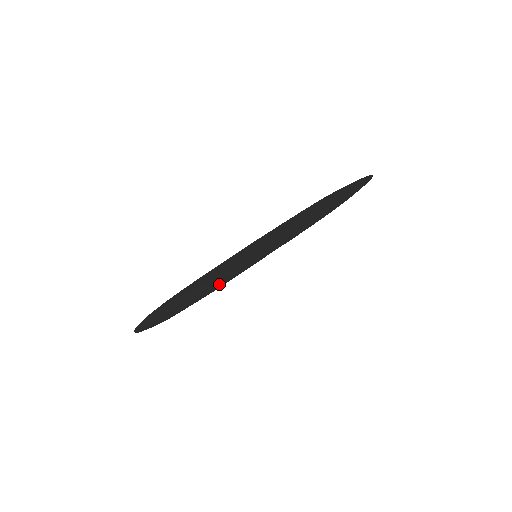
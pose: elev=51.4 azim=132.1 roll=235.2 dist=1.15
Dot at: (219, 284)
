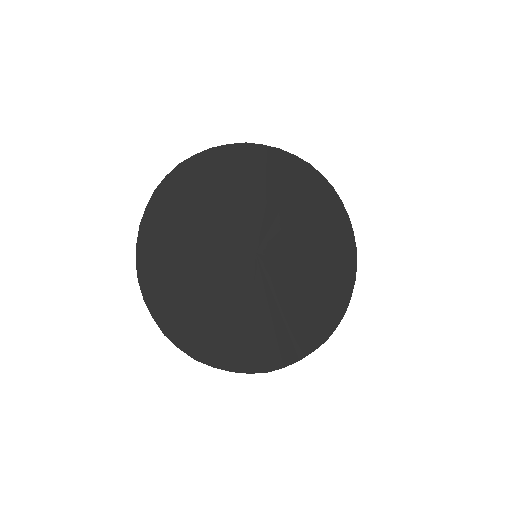
Dot at: (285, 314)
